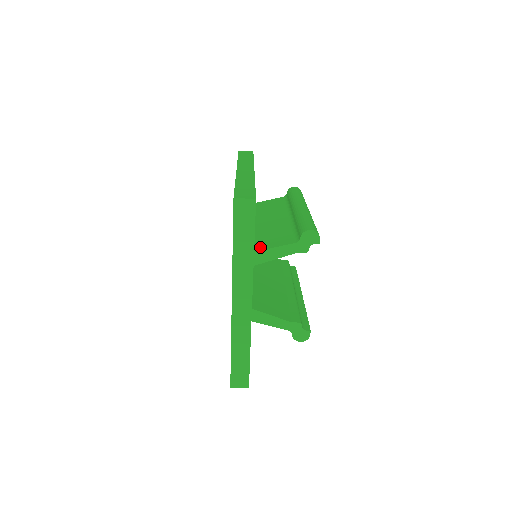
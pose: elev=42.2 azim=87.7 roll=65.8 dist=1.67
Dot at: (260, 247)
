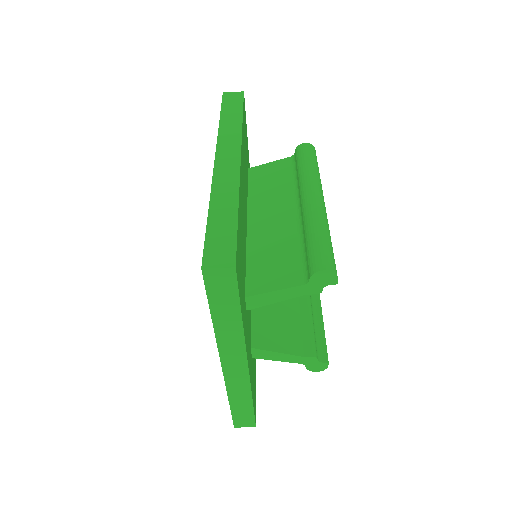
Dot at: (254, 287)
